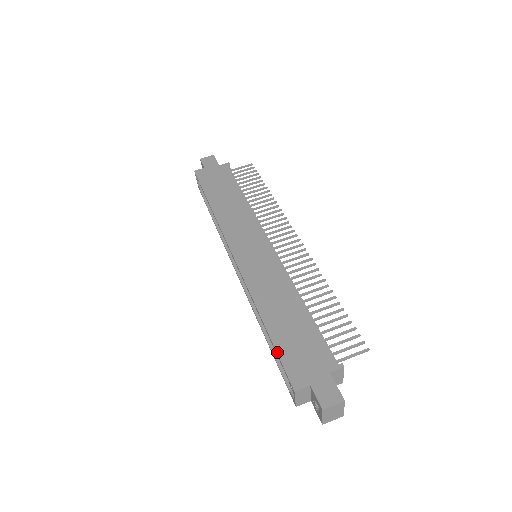
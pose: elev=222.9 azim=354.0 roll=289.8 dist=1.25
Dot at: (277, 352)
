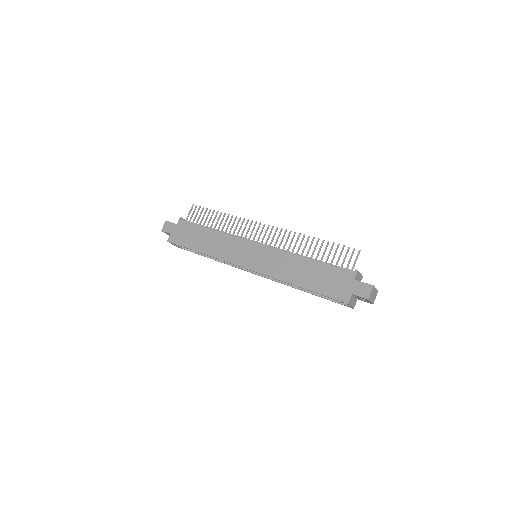
Dot at: (321, 294)
